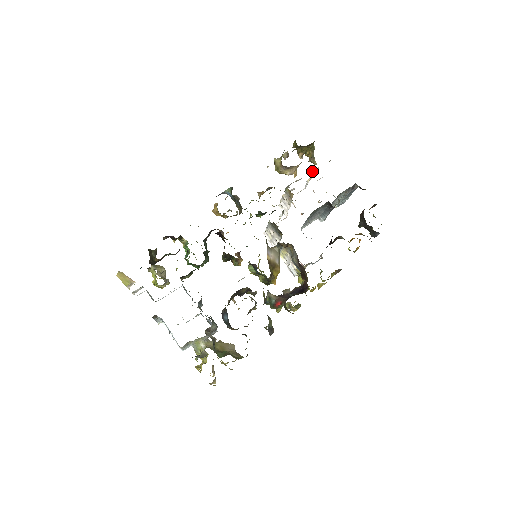
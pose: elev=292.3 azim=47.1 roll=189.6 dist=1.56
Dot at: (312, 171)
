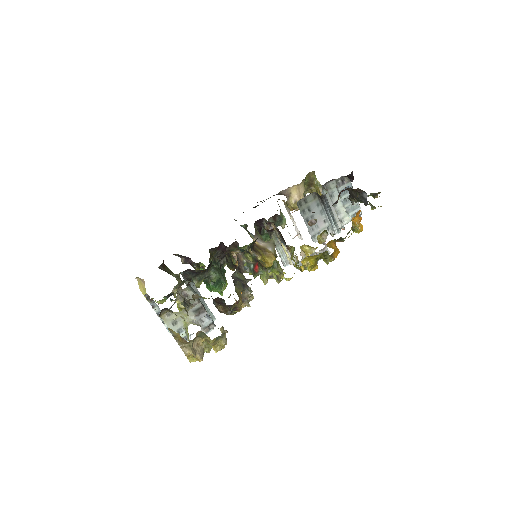
Dot at: occluded
